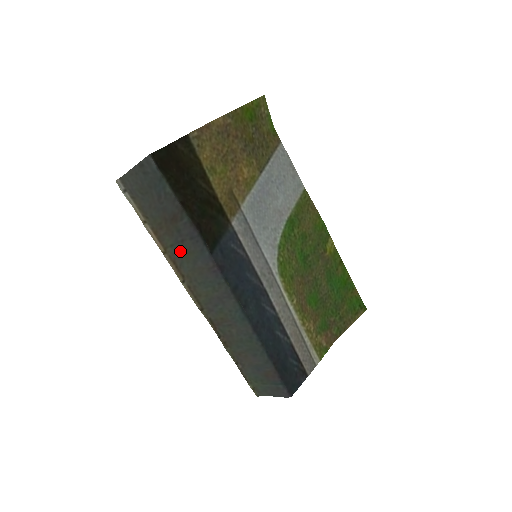
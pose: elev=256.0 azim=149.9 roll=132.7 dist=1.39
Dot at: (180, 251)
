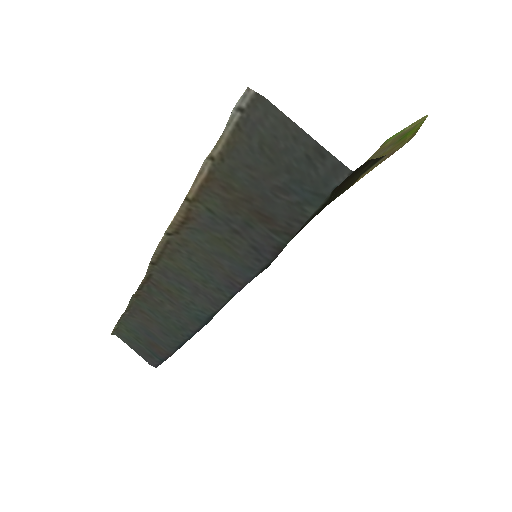
Dot at: (215, 227)
